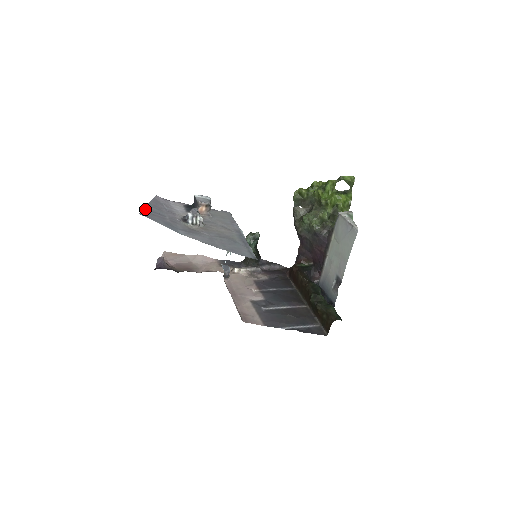
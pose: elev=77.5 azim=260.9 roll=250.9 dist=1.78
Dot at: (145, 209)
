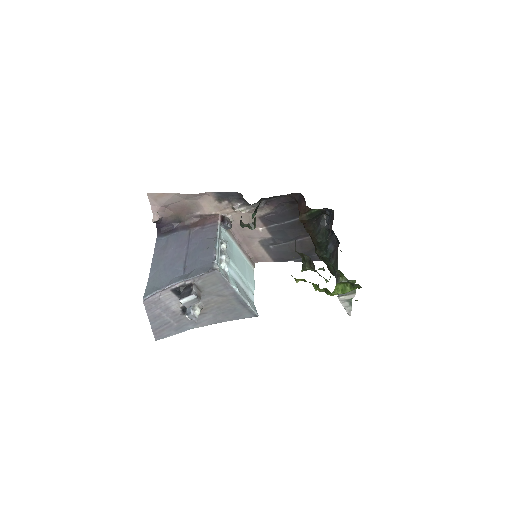
Dot at: (154, 332)
